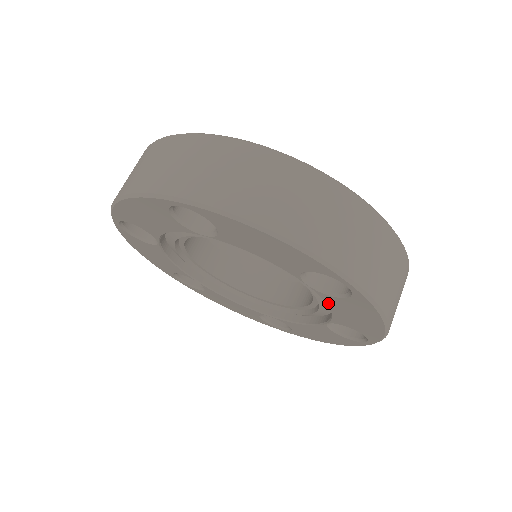
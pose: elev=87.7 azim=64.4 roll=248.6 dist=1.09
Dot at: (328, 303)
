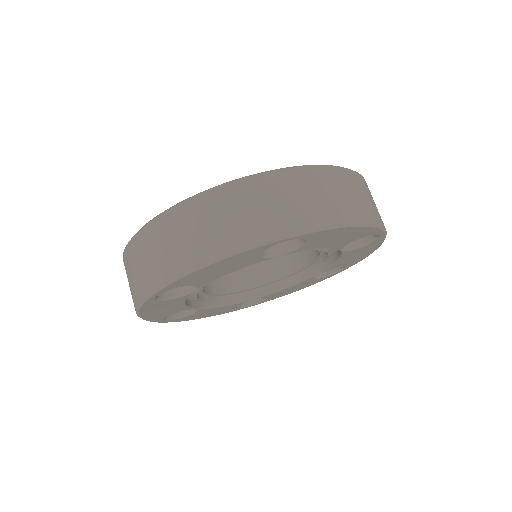
Dot at: (310, 249)
